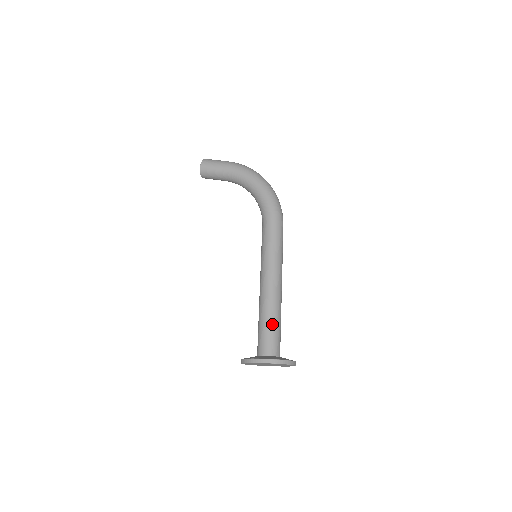
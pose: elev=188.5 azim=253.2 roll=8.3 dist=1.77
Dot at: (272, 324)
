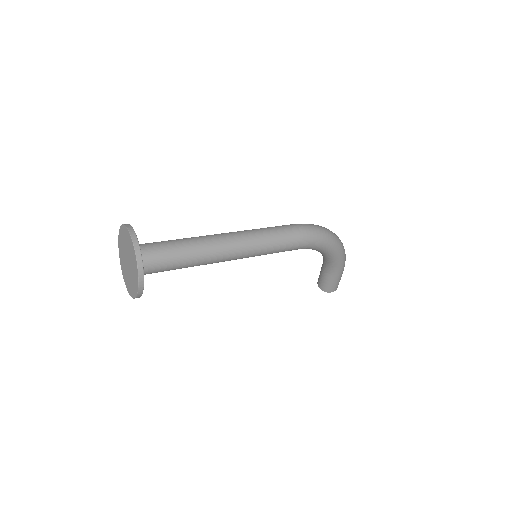
Dot at: occluded
